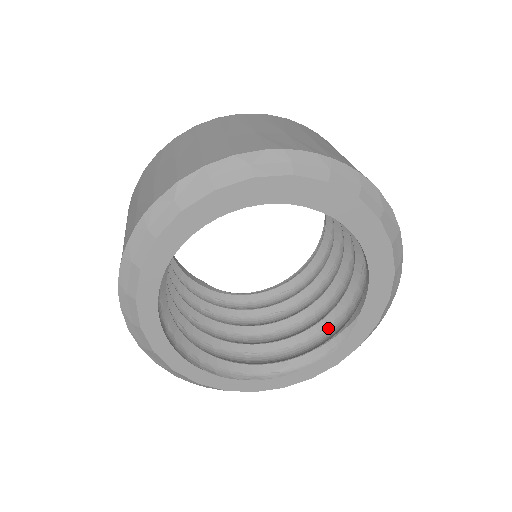
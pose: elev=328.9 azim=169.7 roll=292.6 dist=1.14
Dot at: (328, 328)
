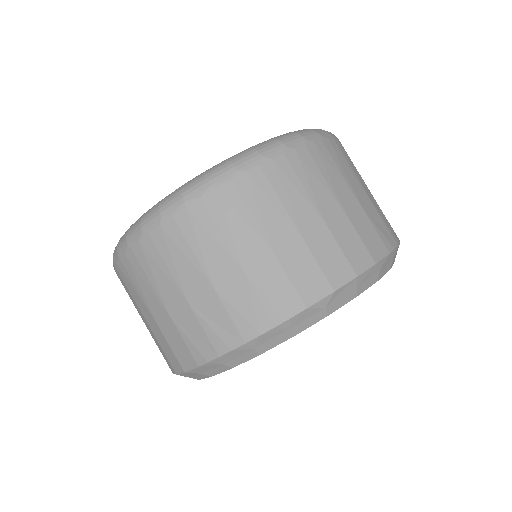
Dot at: occluded
